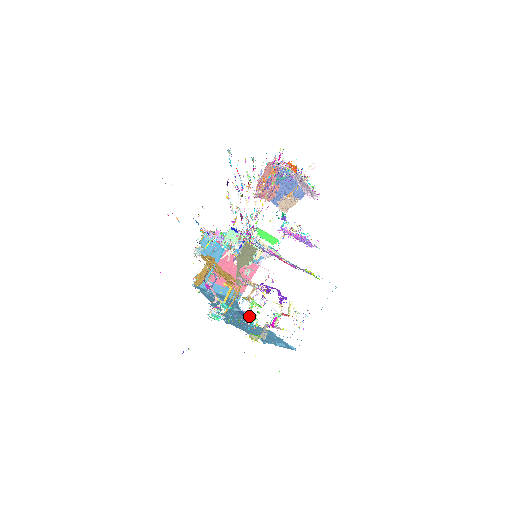
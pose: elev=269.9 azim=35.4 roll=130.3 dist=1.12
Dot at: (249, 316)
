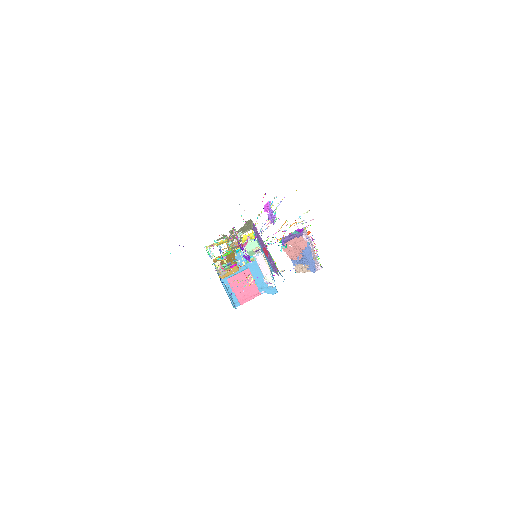
Dot at: occluded
